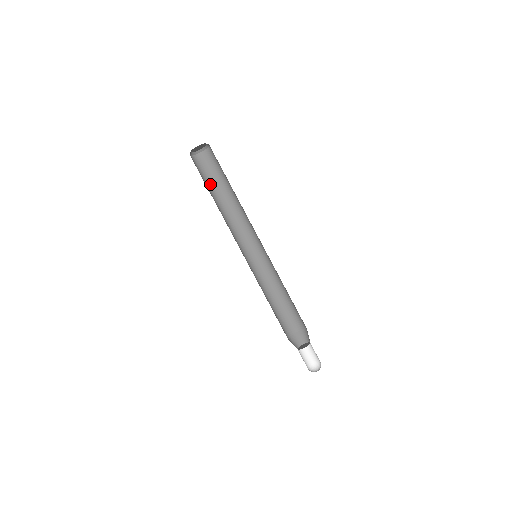
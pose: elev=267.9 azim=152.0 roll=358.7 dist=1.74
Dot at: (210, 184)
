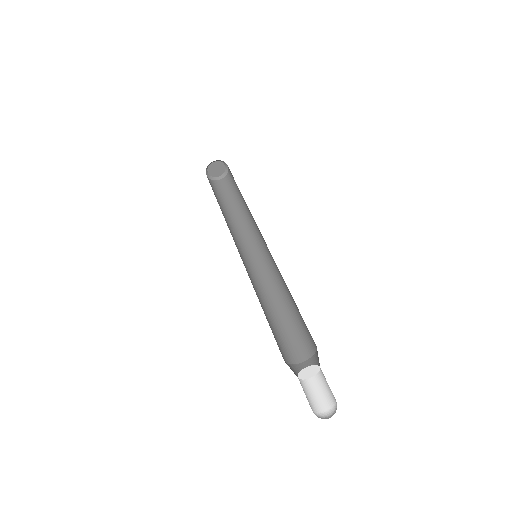
Dot at: (222, 201)
